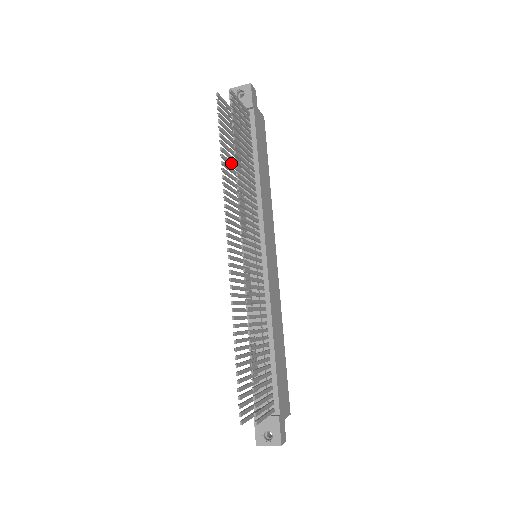
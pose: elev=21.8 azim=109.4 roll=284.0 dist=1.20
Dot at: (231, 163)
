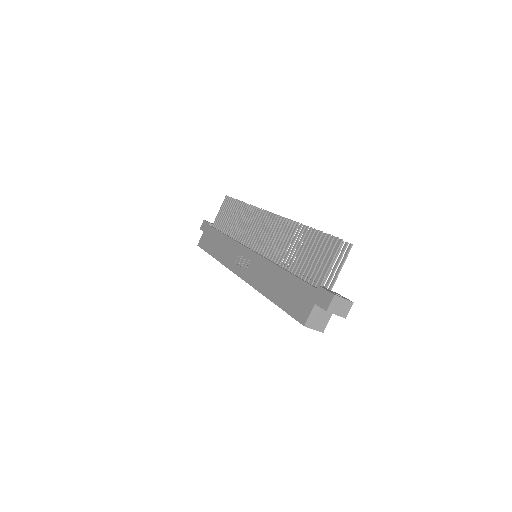
Dot at: (236, 217)
